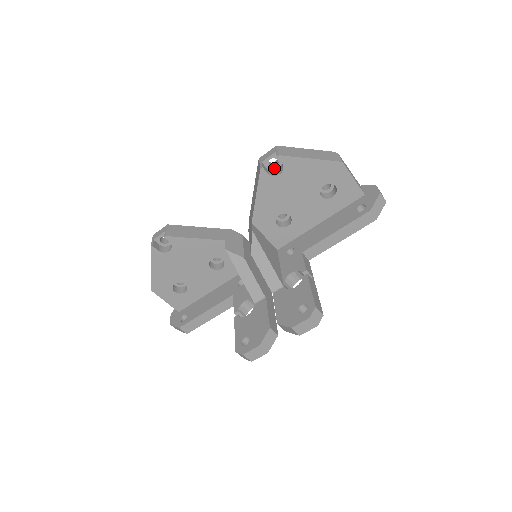
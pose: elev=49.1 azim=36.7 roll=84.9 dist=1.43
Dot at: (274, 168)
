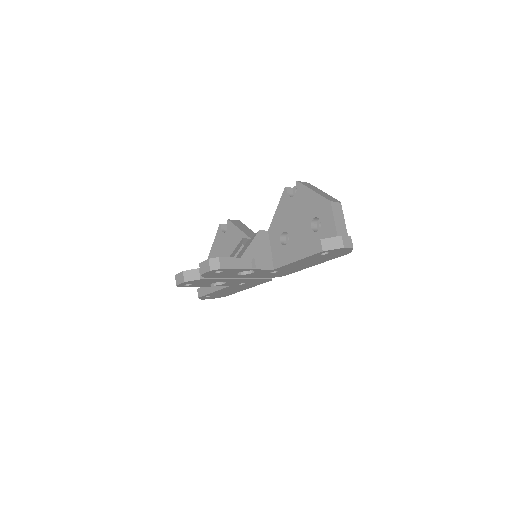
Dot at: occluded
